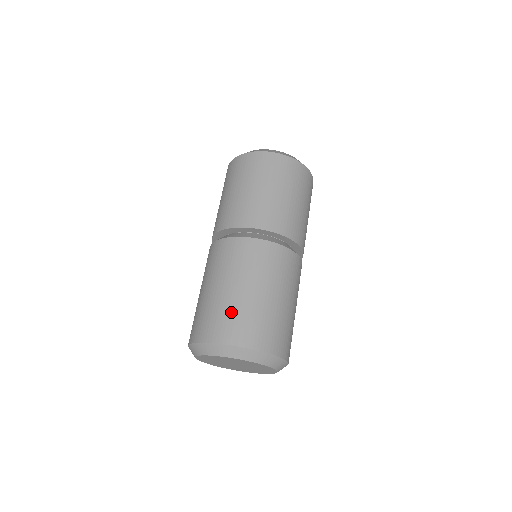
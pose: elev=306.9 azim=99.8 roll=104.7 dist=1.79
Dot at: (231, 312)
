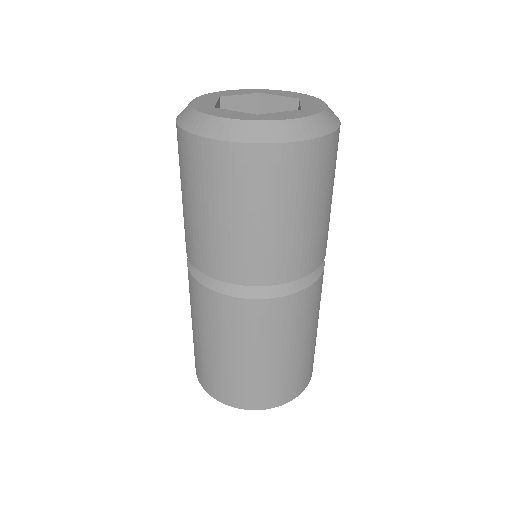
Dot at: (241, 382)
